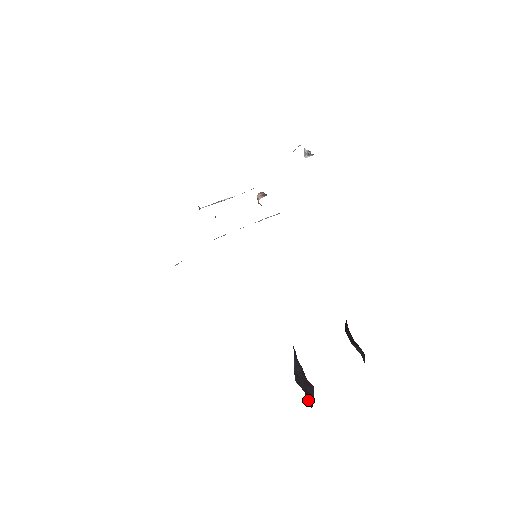
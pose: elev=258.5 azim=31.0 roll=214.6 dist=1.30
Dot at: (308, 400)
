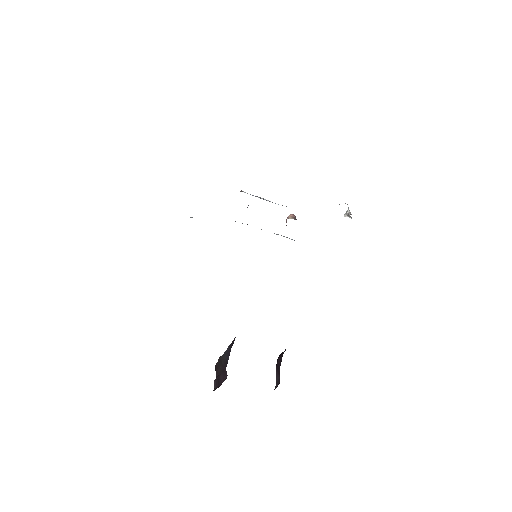
Dot at: (215, 384)
